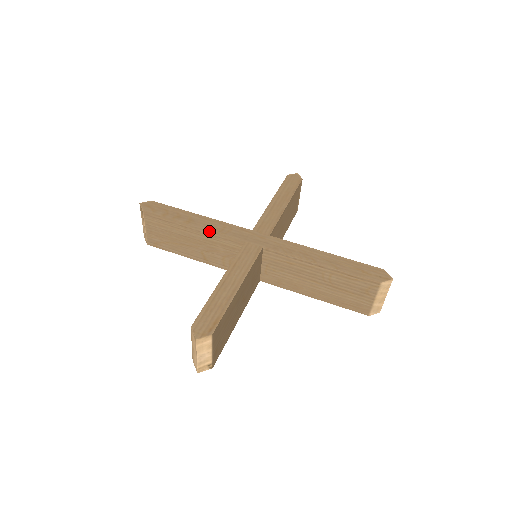
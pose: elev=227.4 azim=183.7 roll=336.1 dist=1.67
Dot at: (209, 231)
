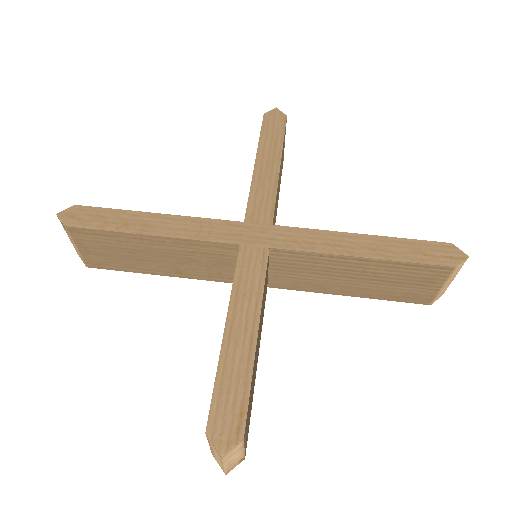
Dot at: (179, 239)
